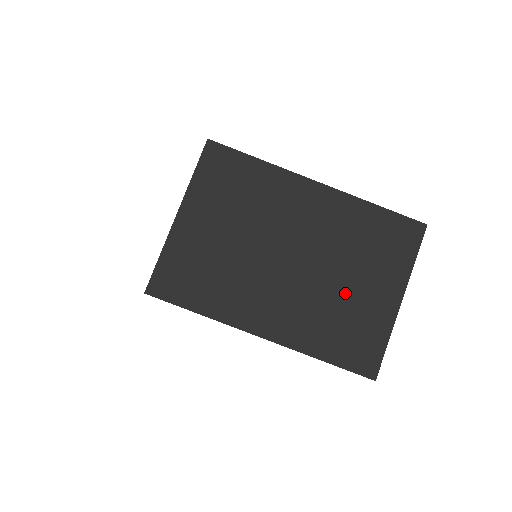
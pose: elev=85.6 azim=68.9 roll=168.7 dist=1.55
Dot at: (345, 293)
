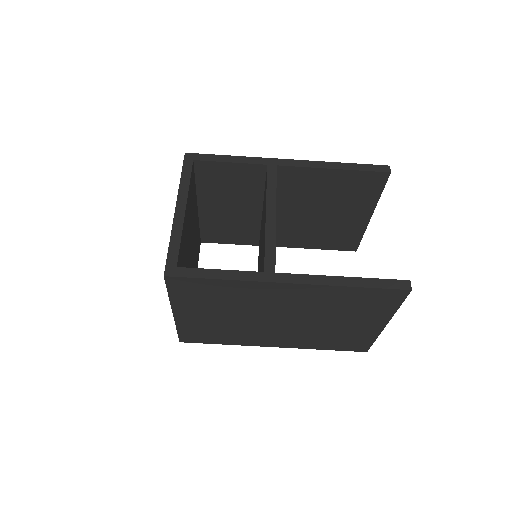
Dot at: (334, 328)
